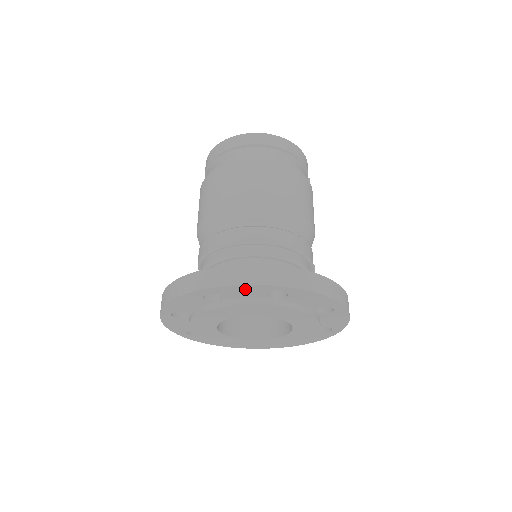
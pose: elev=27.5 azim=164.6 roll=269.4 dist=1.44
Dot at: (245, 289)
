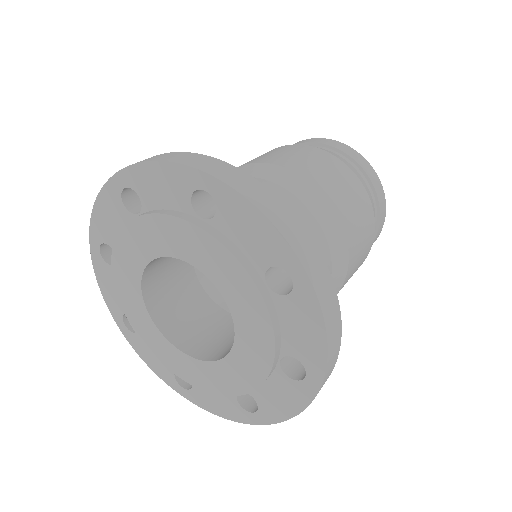
Dot at: (258, 228)
